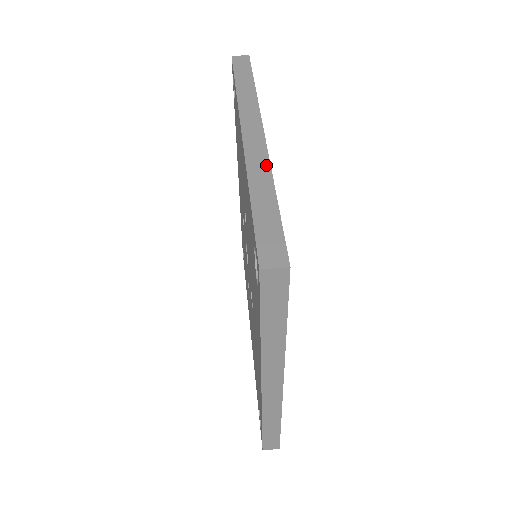
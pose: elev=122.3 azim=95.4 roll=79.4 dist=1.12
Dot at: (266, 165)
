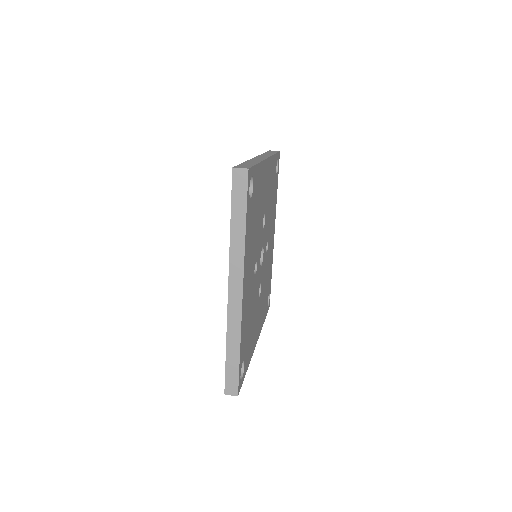
Dot at: (260, 160)
